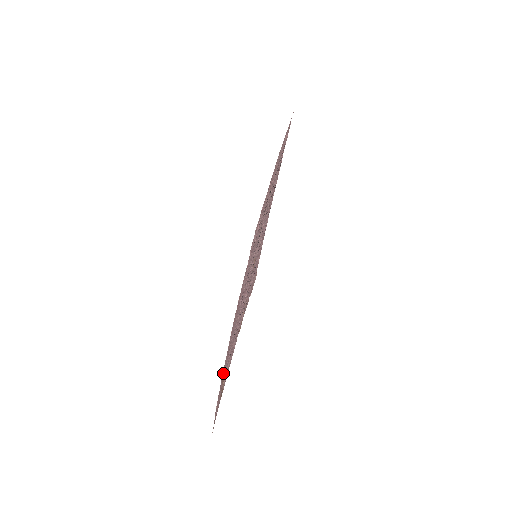
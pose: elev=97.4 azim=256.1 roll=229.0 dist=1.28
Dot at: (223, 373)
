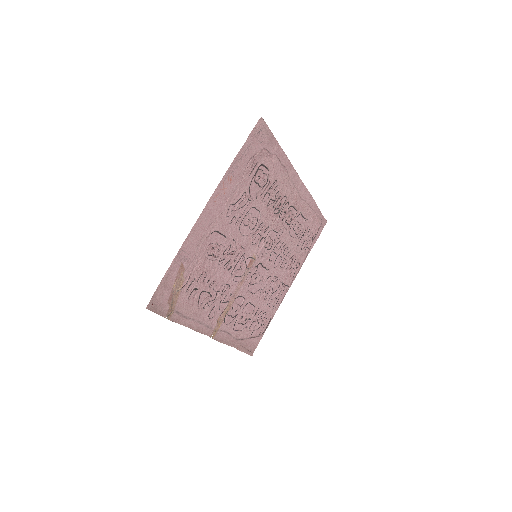
Dot at: (187, 247)
